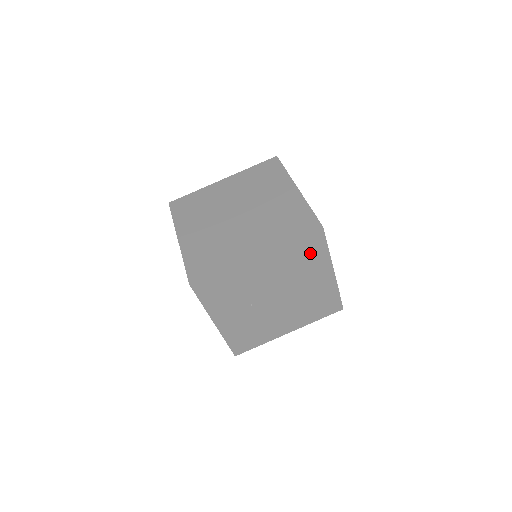
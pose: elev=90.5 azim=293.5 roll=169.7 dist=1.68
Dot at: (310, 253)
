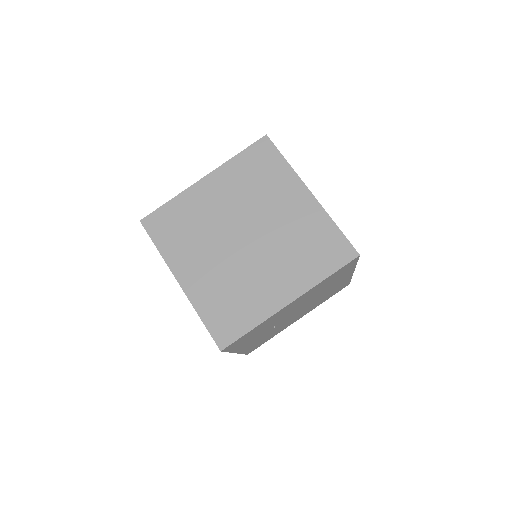
Dot at: (339, 274)
